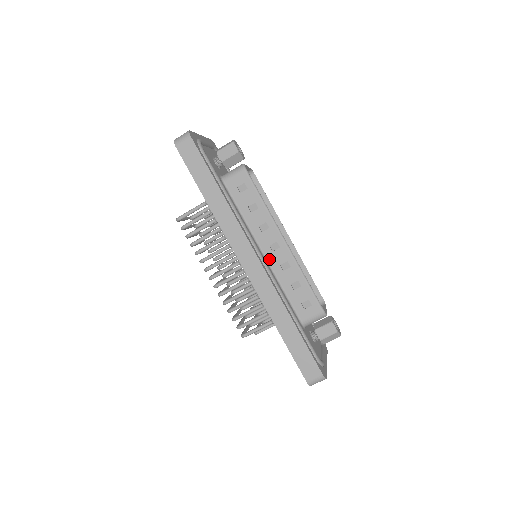
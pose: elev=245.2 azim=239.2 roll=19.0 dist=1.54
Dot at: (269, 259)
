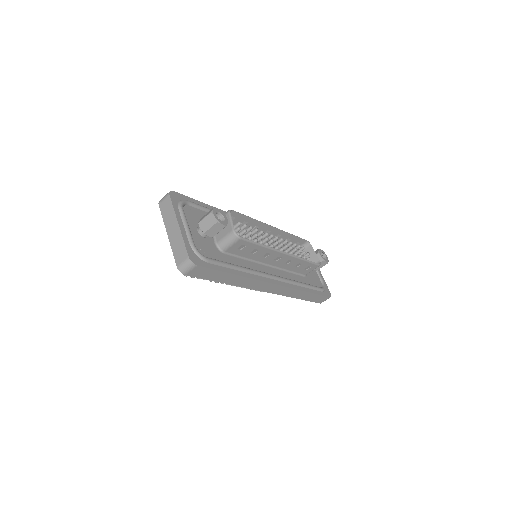
Dot at: (275, 265)
